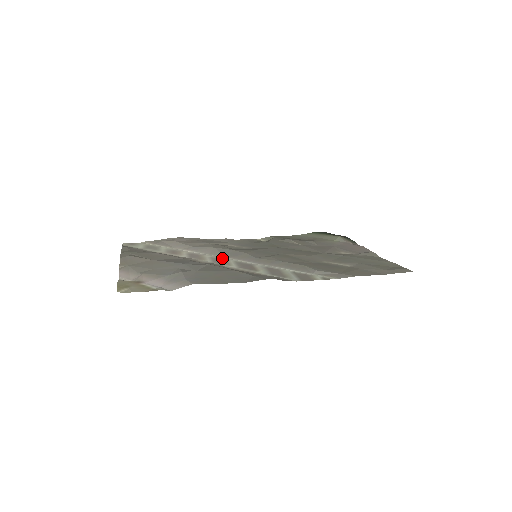
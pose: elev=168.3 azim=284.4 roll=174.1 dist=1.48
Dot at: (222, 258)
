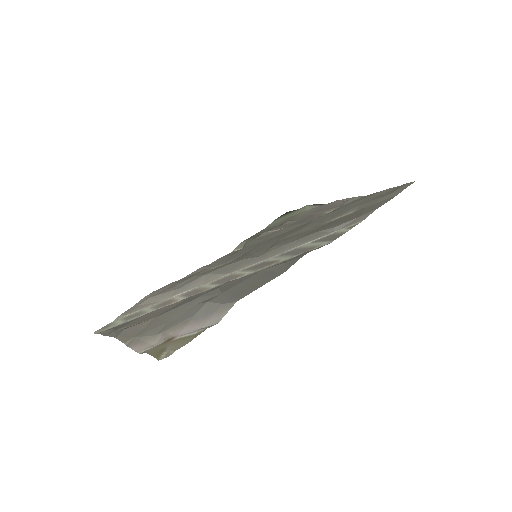
Dot at: (224, 277)
